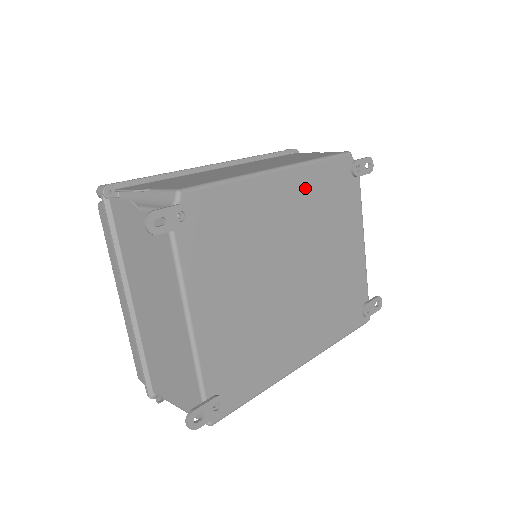
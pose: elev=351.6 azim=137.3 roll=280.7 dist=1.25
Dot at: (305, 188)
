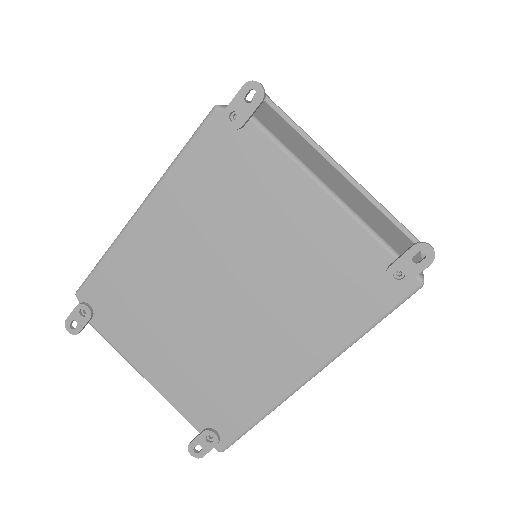
Dot at: (177, 204)
